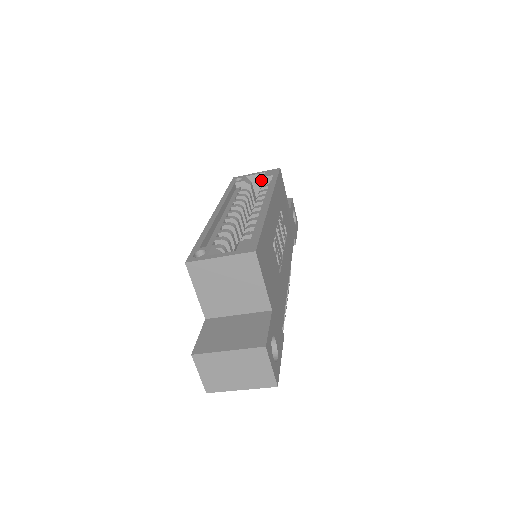
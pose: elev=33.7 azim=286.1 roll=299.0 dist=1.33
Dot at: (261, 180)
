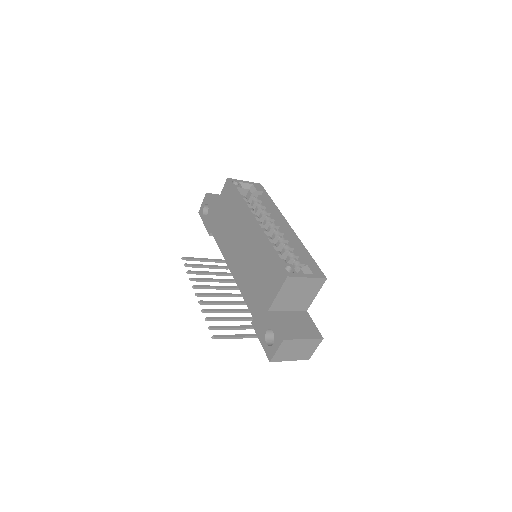
Dot at: (254, 192)
